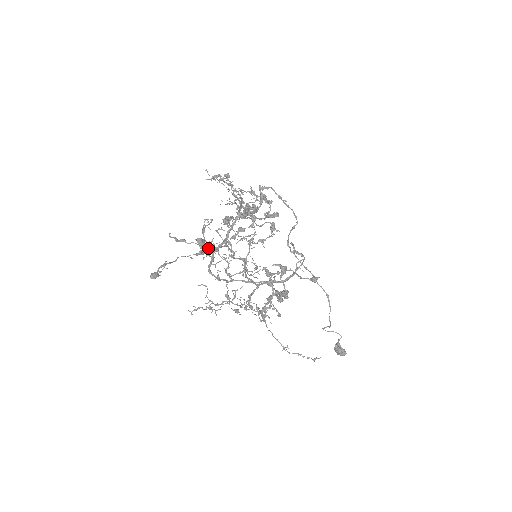
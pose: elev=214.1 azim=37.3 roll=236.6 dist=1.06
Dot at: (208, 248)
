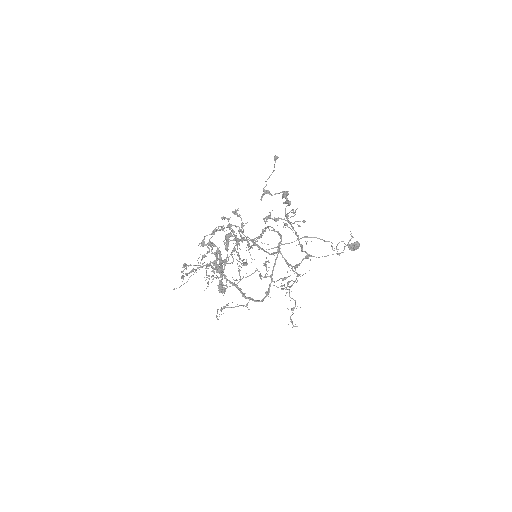
Dot at: (236, 239)
